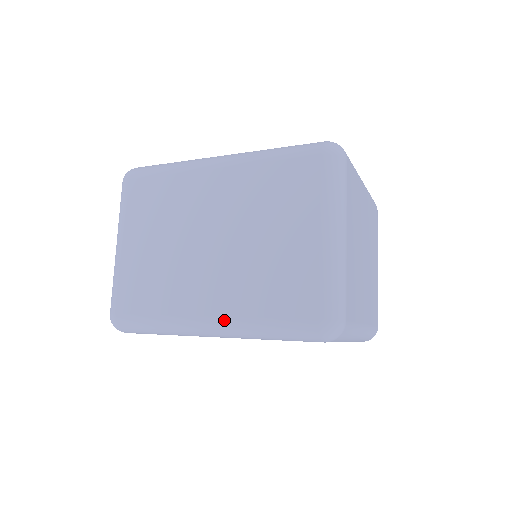
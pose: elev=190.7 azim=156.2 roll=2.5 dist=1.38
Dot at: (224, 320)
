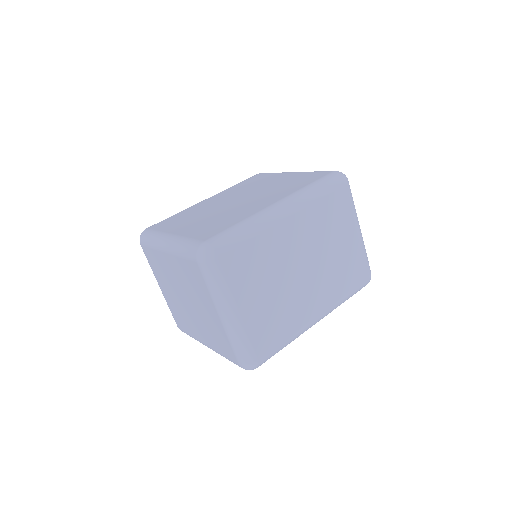
Dot at: (328, 310)
